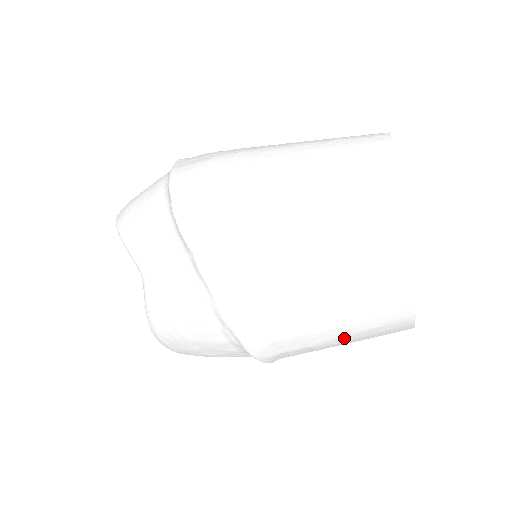
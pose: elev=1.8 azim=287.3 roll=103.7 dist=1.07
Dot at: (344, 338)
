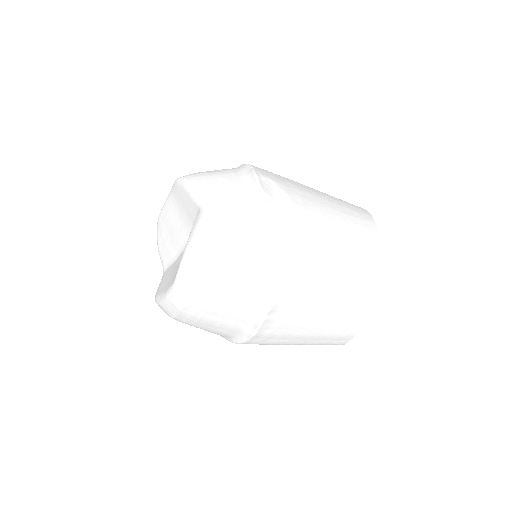
Dot at: (333, 299)
